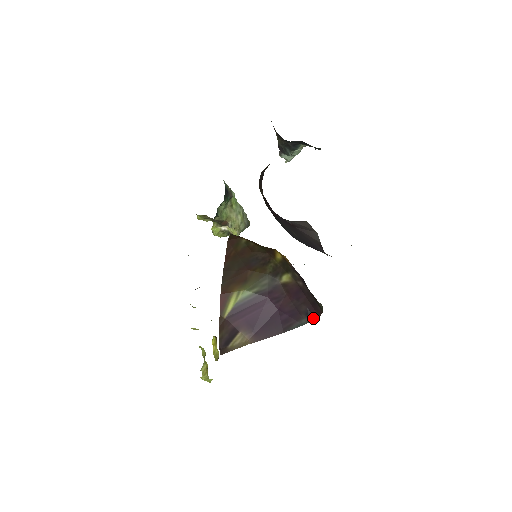
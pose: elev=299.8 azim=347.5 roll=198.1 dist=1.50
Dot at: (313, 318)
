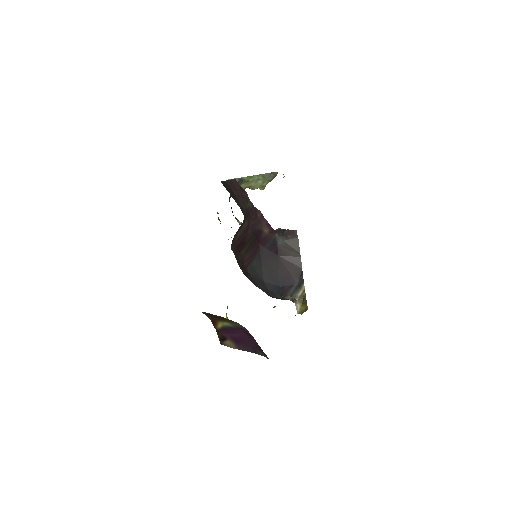
Dot at: (268, 358)
